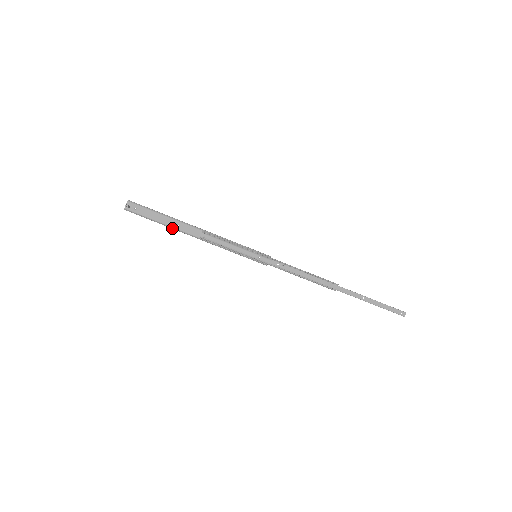
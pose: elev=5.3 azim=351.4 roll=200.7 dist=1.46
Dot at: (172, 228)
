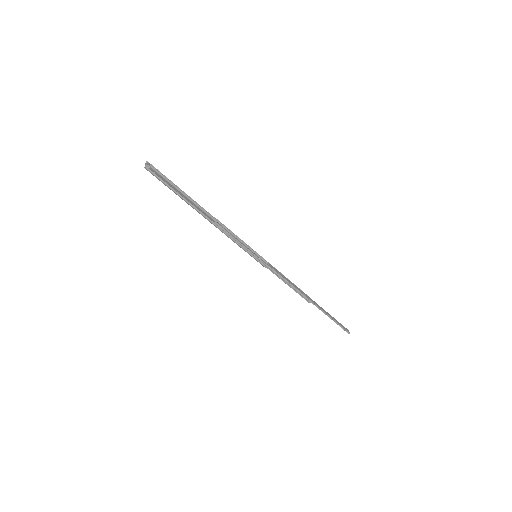
Dot at: (191, 204)
